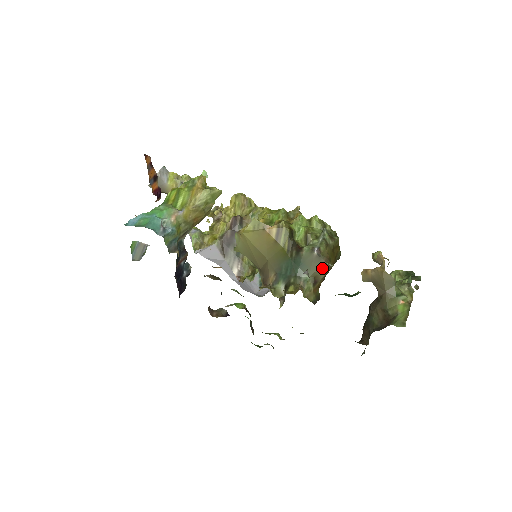
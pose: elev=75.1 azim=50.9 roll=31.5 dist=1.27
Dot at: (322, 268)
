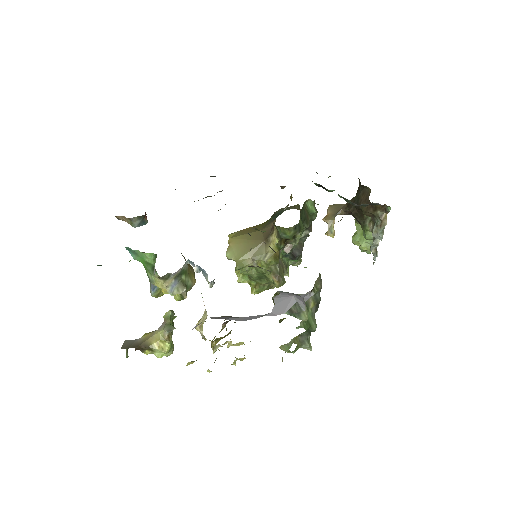
Dot at: occluded
